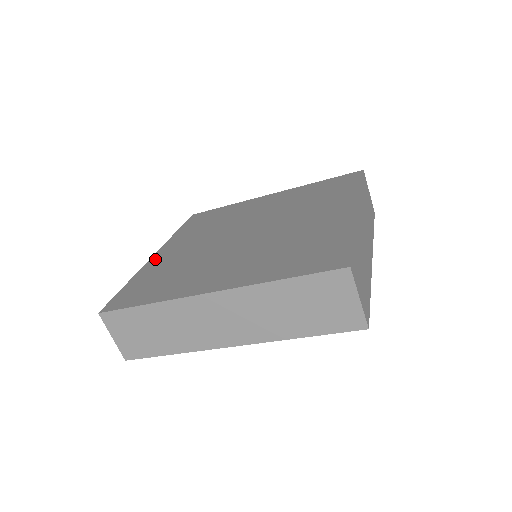
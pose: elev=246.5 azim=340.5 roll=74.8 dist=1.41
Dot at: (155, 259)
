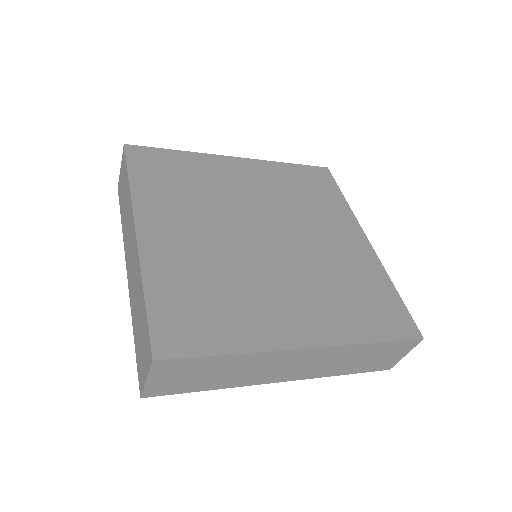
Dot at: (224, 161)
